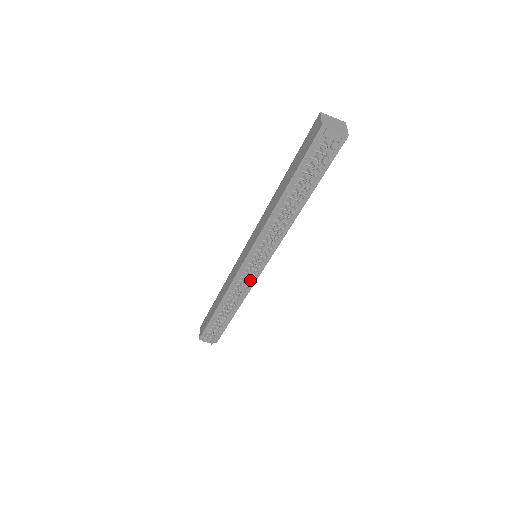
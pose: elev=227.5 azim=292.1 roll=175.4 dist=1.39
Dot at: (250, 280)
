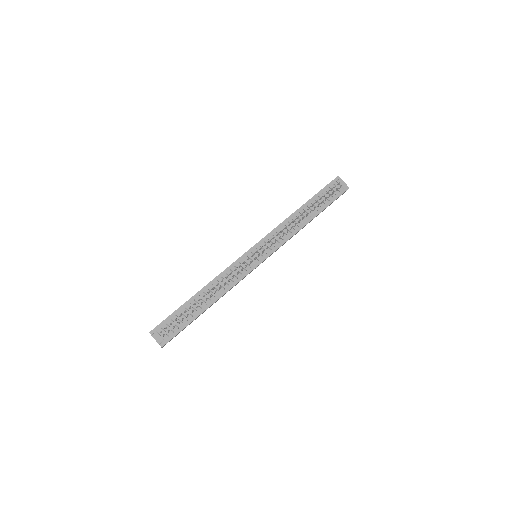
Dot at: (243, 272)
